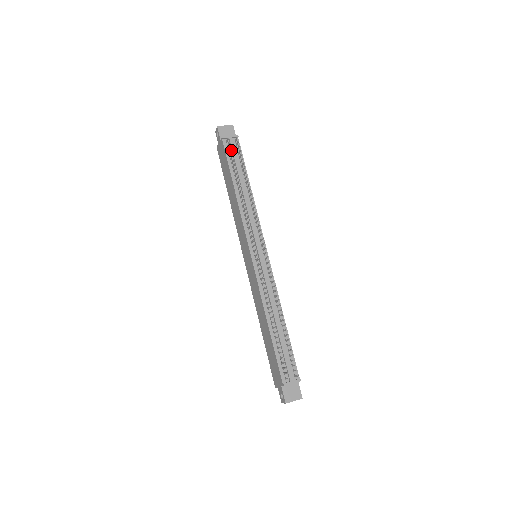
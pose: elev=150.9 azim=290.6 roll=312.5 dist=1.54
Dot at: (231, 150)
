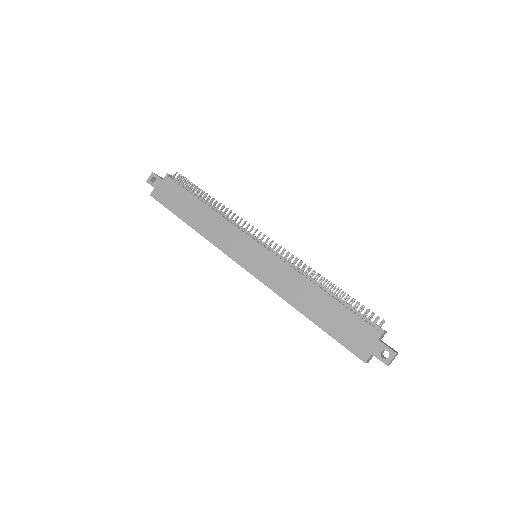
Dot at: (186, 178)
